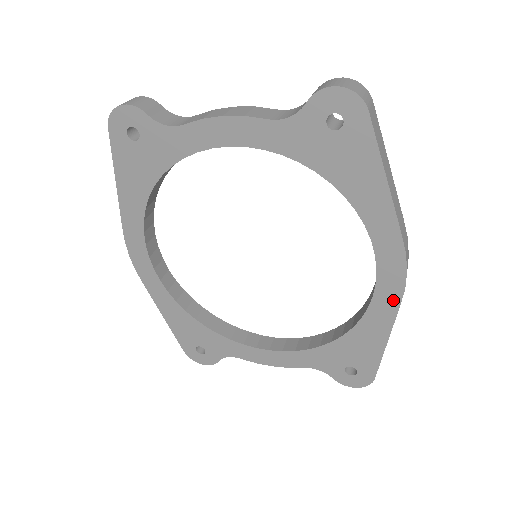
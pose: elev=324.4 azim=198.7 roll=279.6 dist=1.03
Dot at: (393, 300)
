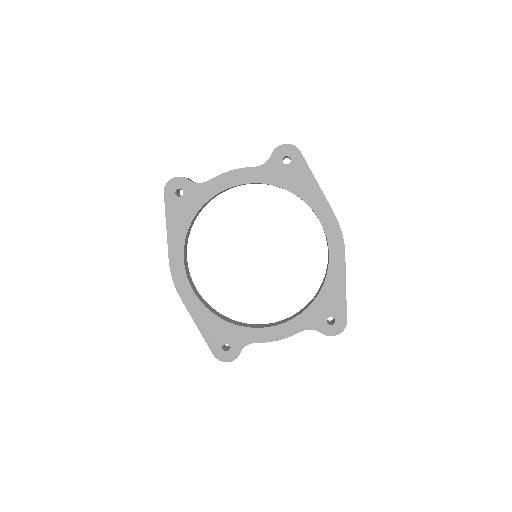
Dot at: (340, 254)
